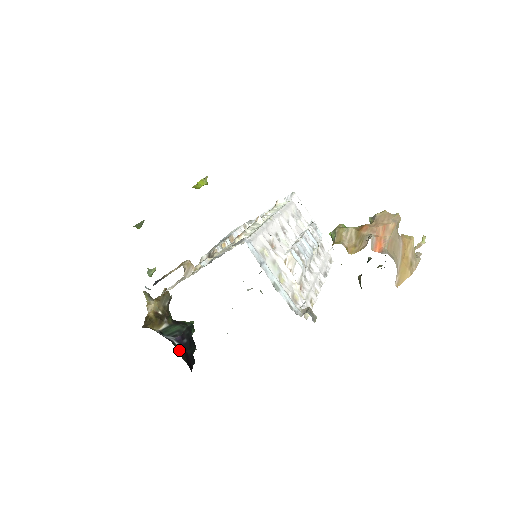
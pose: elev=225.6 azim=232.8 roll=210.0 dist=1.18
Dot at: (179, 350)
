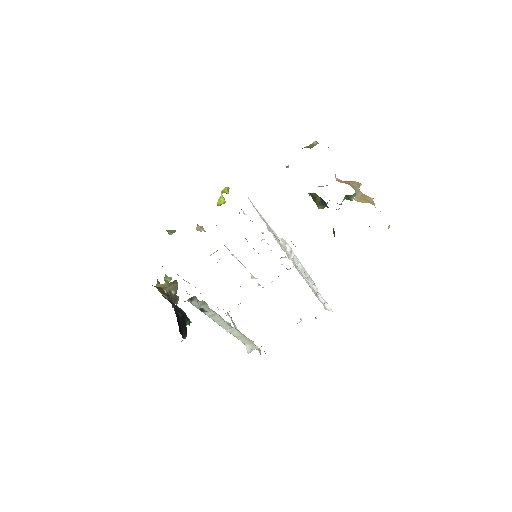
Dot at: occluded
